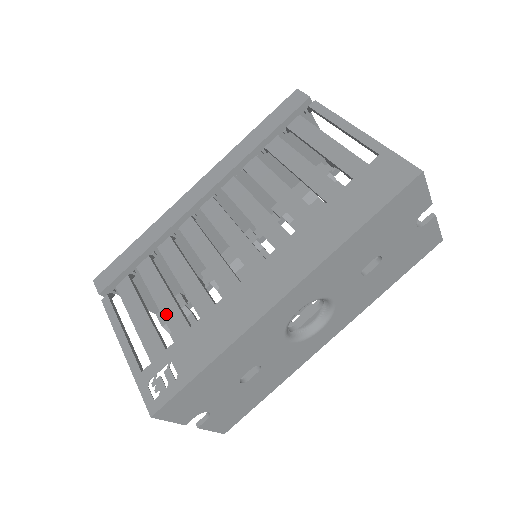
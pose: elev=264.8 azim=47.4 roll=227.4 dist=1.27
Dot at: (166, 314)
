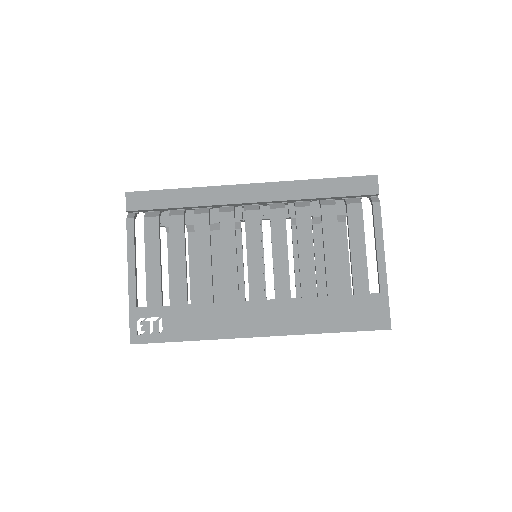
Dot at: (175, 279)
